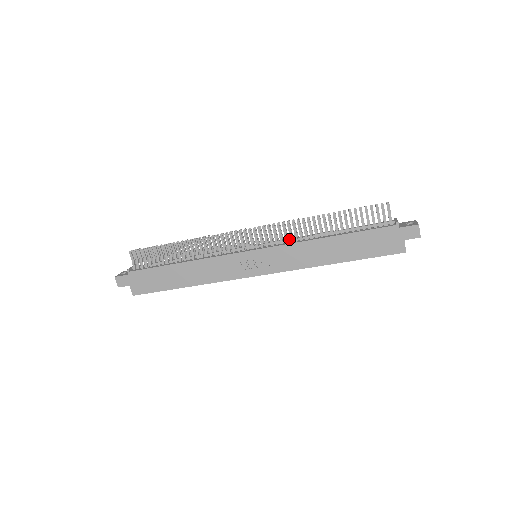
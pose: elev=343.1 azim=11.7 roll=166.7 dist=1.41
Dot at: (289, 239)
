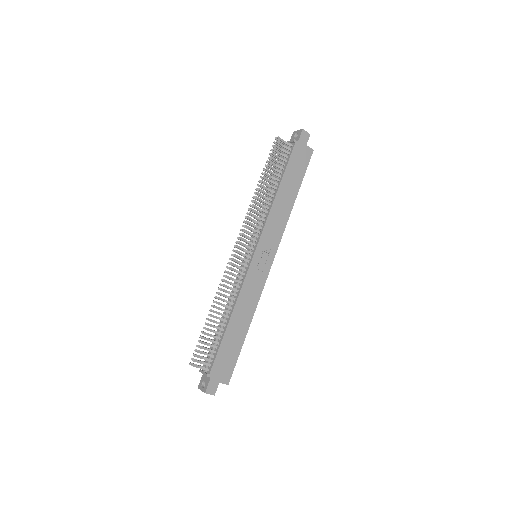
Dot at: (260, 222)
